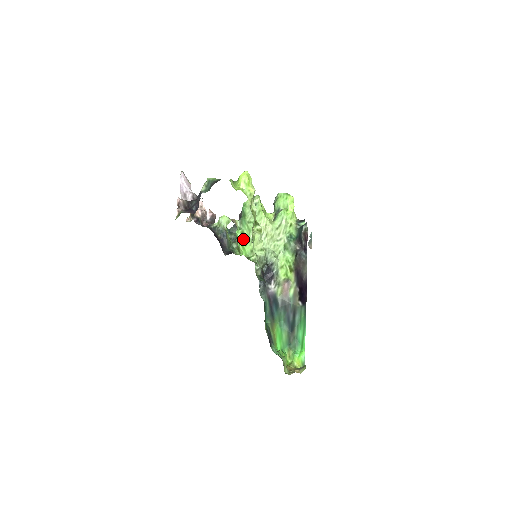
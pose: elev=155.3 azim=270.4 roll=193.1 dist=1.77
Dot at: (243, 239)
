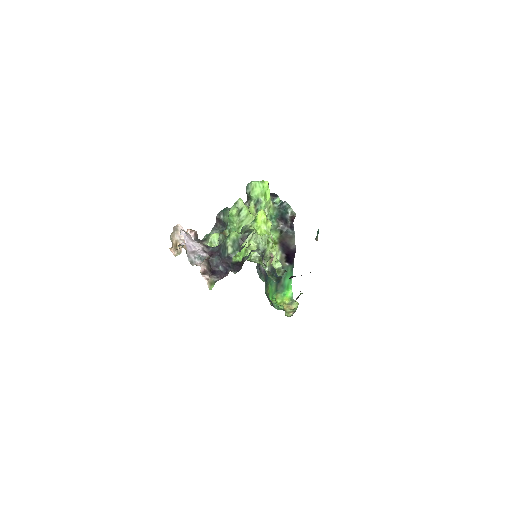
Dot at: occluded
